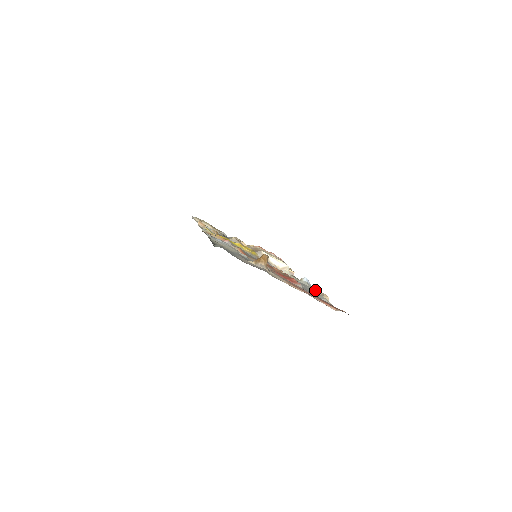
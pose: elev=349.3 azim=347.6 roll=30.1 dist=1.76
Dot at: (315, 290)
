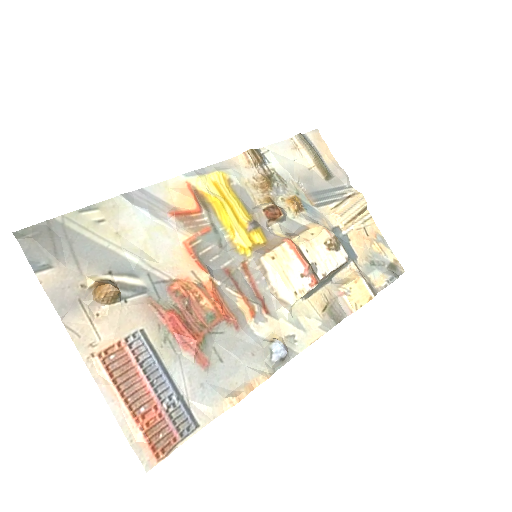
Dot at: (258, 374)
